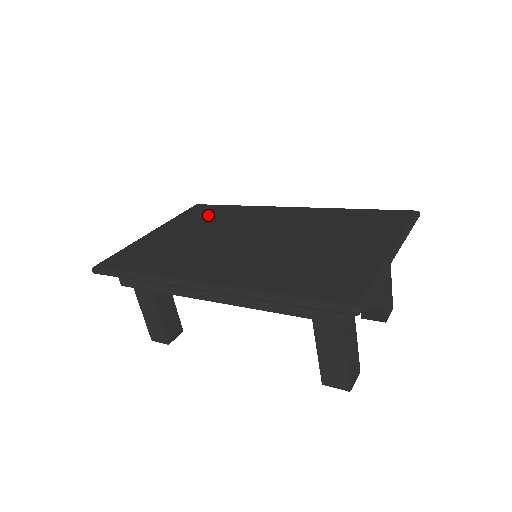
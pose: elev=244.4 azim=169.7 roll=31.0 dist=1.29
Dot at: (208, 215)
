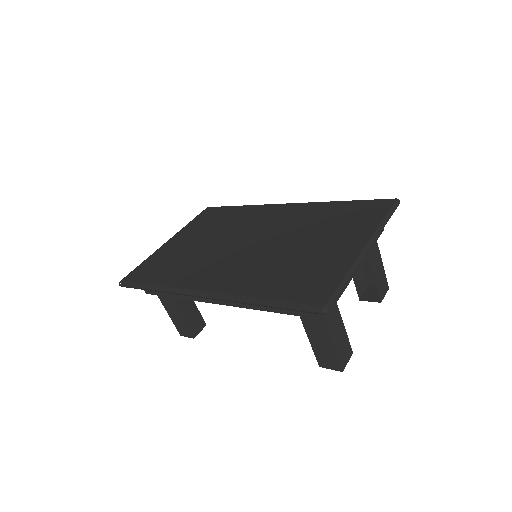
Dot at: (216, 219)
